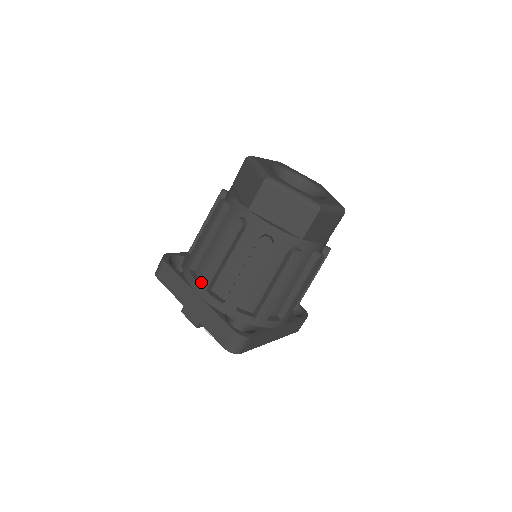
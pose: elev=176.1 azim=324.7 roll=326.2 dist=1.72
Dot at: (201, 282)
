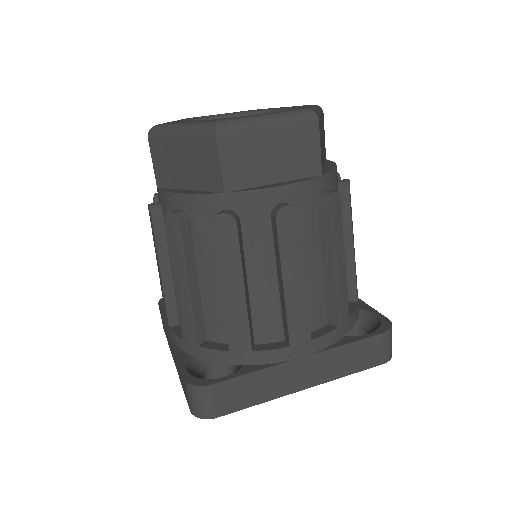
Dot at: occluded
